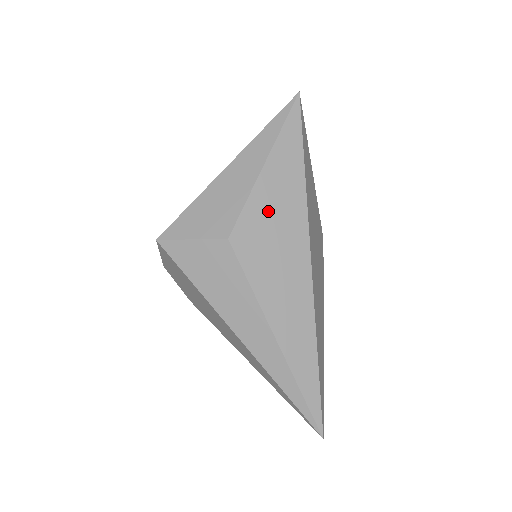
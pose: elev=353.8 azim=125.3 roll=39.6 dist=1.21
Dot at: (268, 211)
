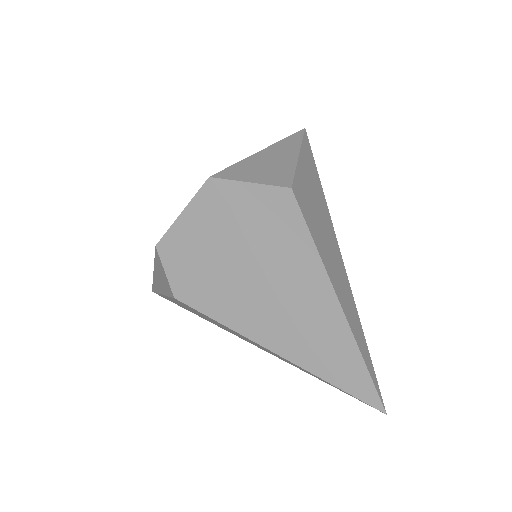
Dot at: (308, 187)
